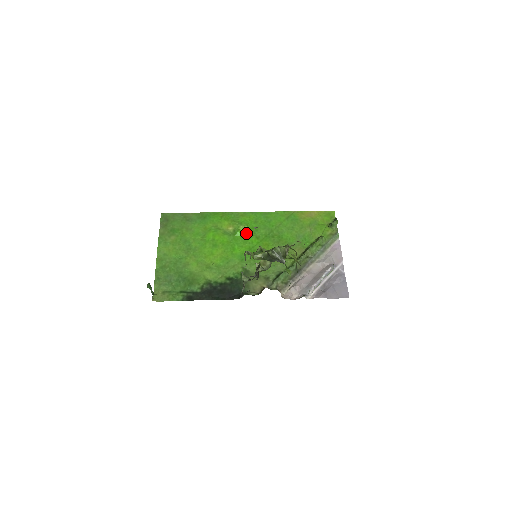
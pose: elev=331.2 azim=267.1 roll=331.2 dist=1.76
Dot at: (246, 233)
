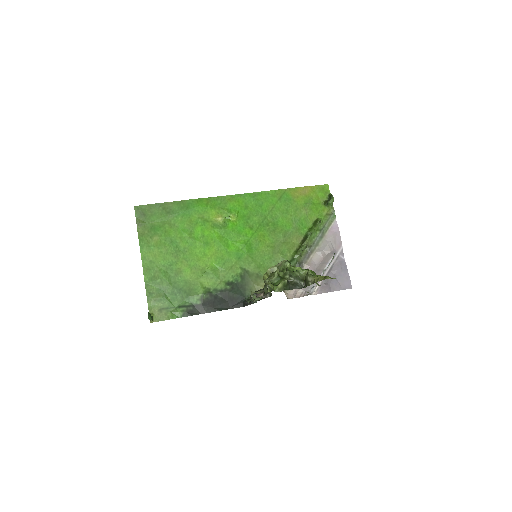
Dot at: (238, 223)
